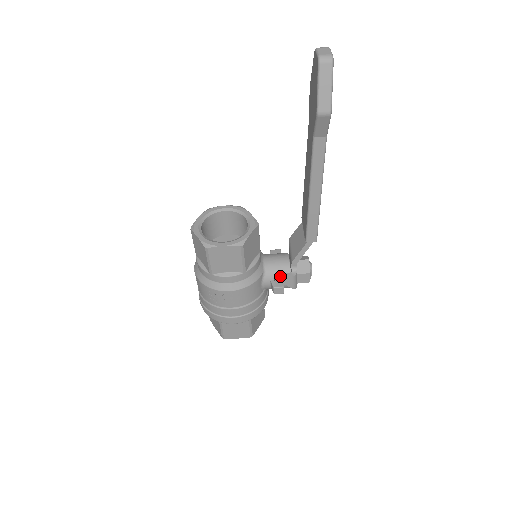
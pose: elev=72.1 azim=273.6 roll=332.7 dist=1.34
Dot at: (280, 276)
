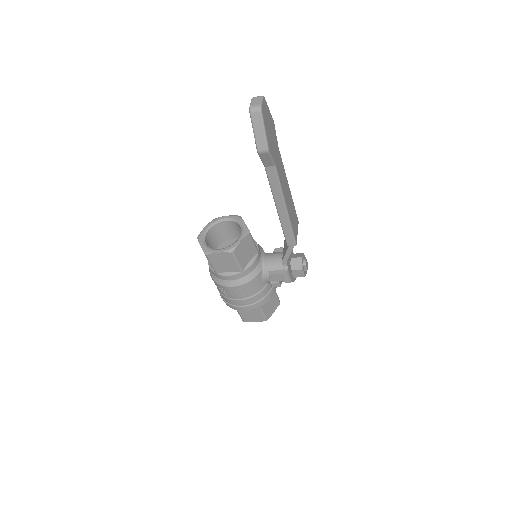
Dot at: (273, 273)
